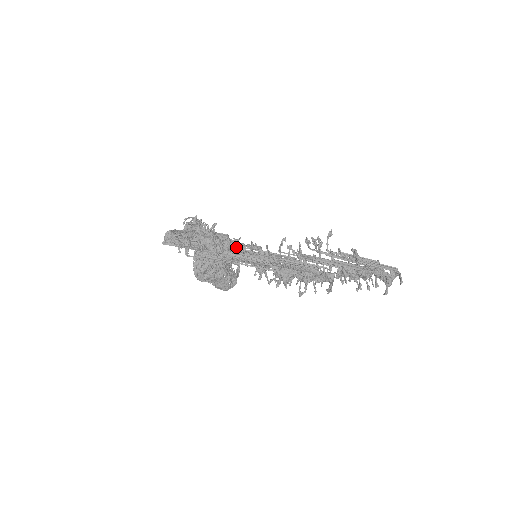
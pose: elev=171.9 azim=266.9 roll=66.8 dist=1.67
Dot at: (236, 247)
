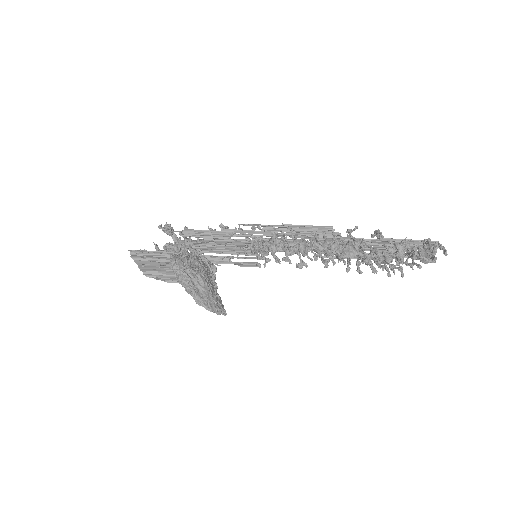
Dot at: occluded
